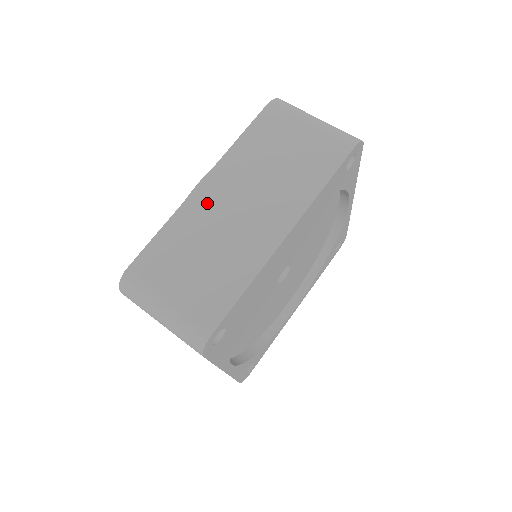
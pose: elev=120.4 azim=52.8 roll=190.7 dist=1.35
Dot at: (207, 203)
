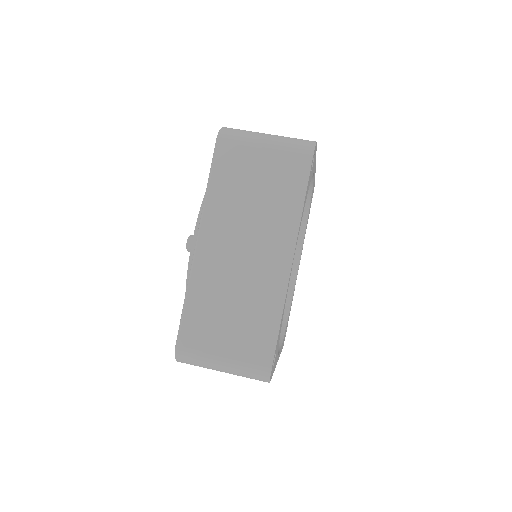
Dot at: (212, 262)
